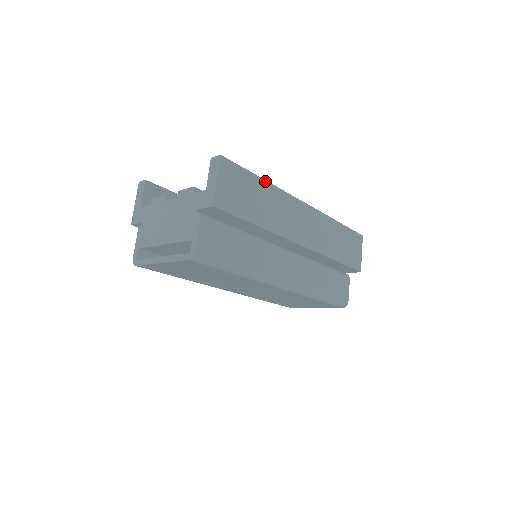
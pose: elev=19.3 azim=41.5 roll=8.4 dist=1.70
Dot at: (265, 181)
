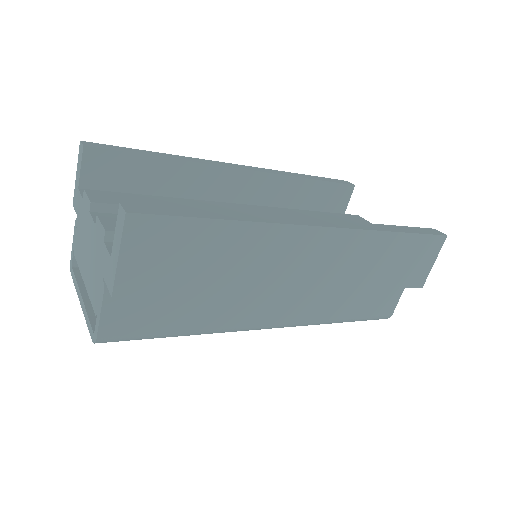
Dot at: (235, 222)
